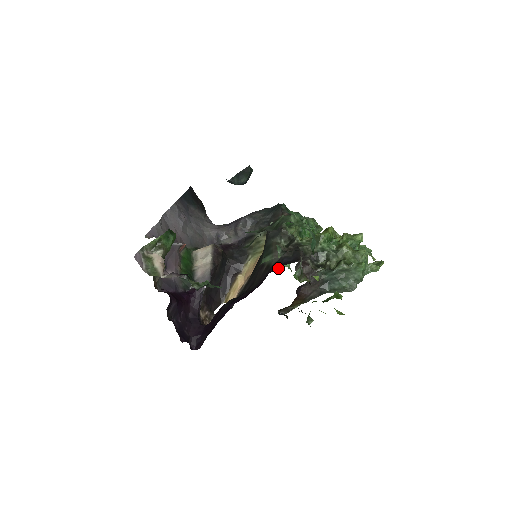
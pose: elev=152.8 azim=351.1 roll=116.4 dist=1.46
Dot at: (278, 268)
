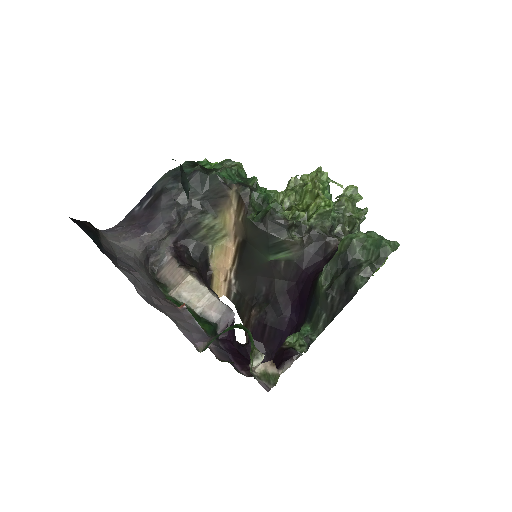
Dot at: (317, 264)
